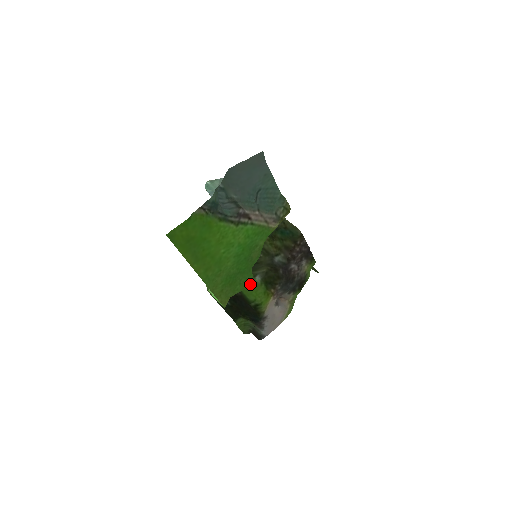
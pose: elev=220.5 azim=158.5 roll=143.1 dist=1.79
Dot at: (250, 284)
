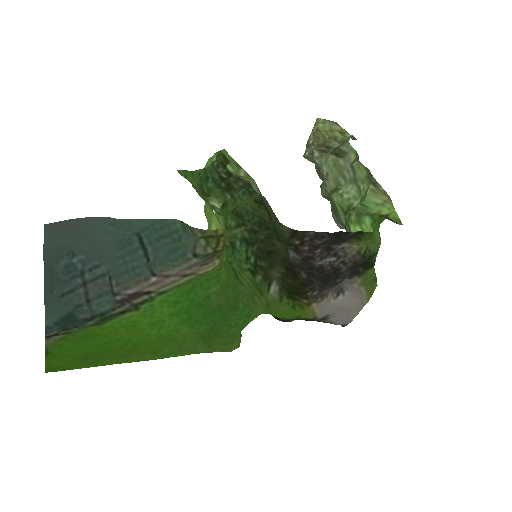
Dot at: (254, 315)
